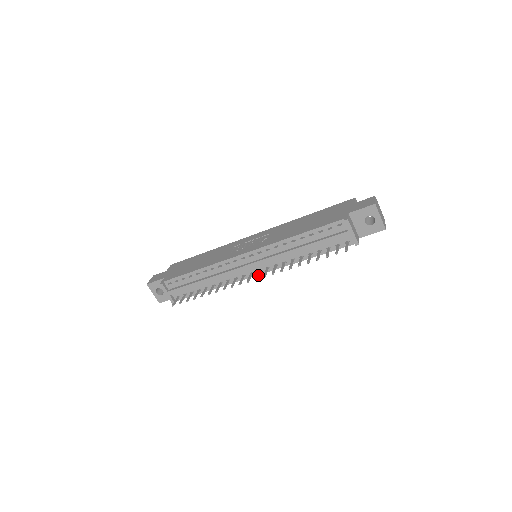
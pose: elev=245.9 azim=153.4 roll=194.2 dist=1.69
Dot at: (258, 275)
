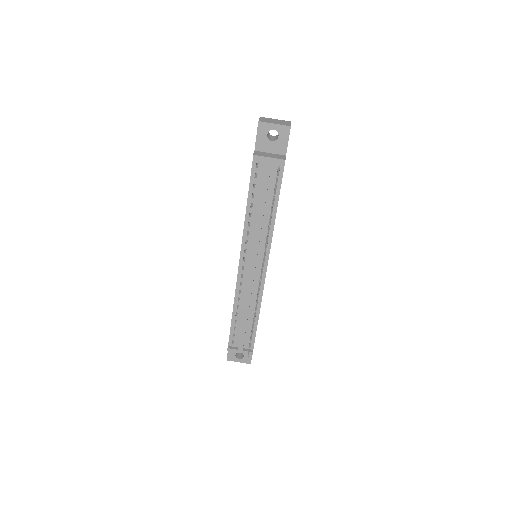
Dot at: (262, 267)
